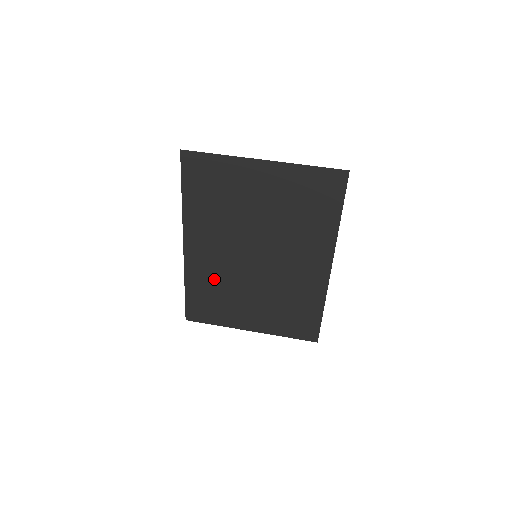
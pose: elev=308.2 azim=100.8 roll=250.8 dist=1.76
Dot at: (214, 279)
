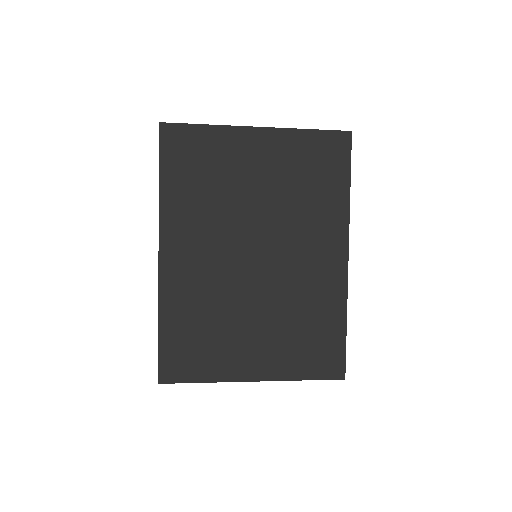
Dot at: (201, 302)
